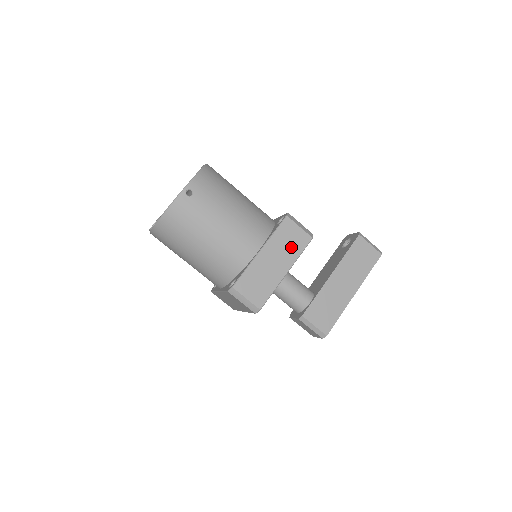
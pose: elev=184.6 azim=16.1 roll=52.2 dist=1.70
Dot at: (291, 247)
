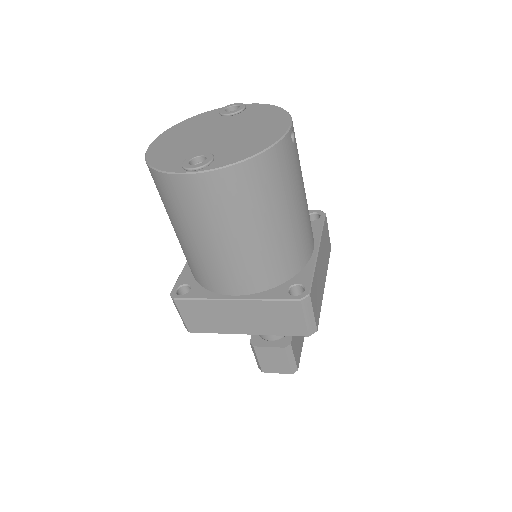
Dot at: (326, 253)
